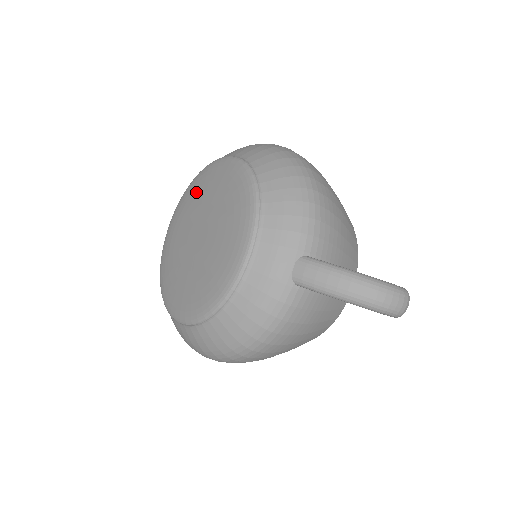
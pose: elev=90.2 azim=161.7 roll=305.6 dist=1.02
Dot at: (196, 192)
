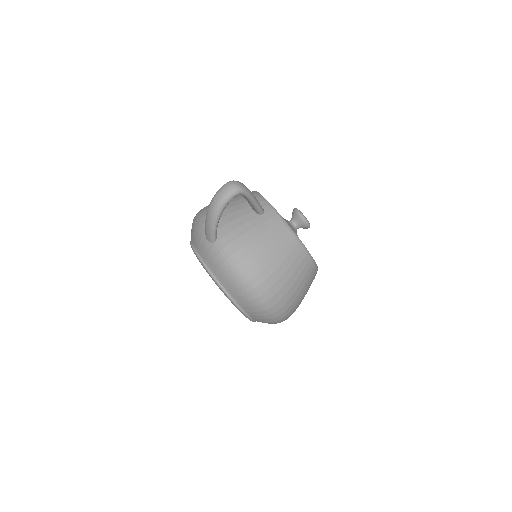
Dot at: occluded
